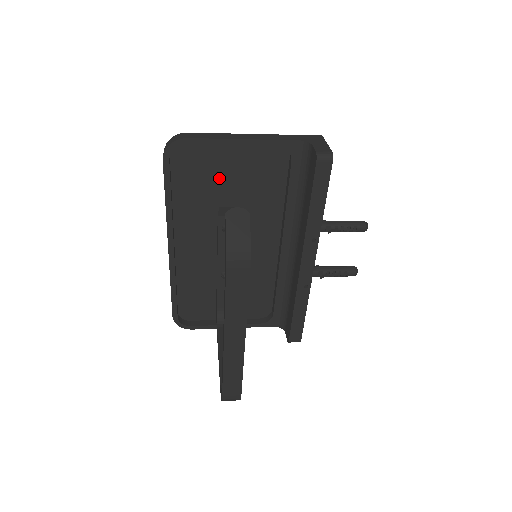
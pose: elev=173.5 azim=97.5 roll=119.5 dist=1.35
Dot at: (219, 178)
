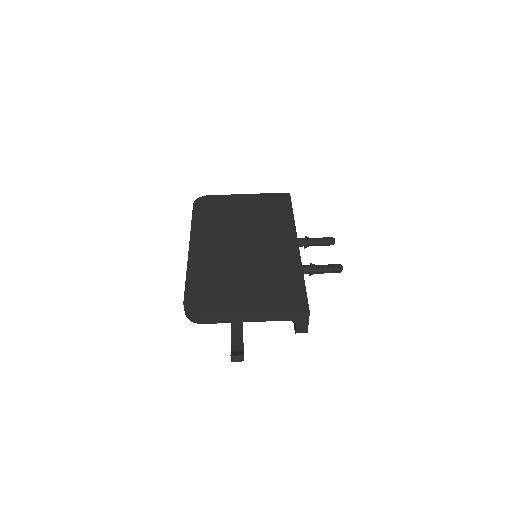
Dot at: (227, 291)
